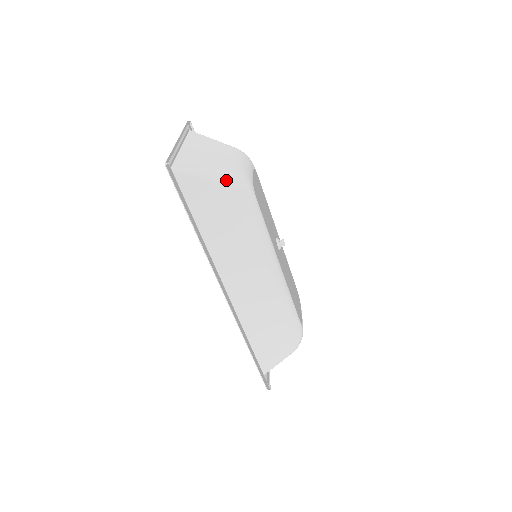
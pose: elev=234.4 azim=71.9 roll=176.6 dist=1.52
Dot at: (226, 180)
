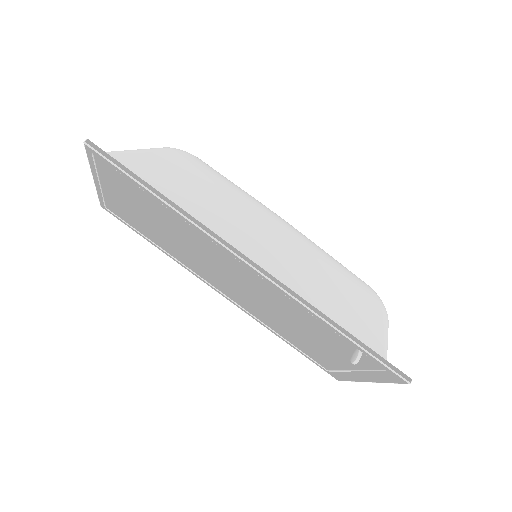
Dot at: (160, 149)
